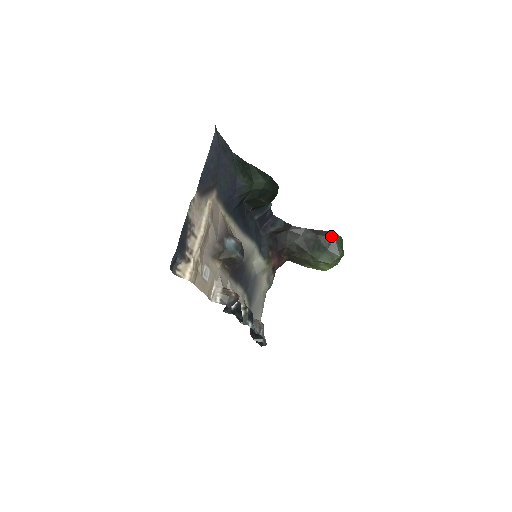
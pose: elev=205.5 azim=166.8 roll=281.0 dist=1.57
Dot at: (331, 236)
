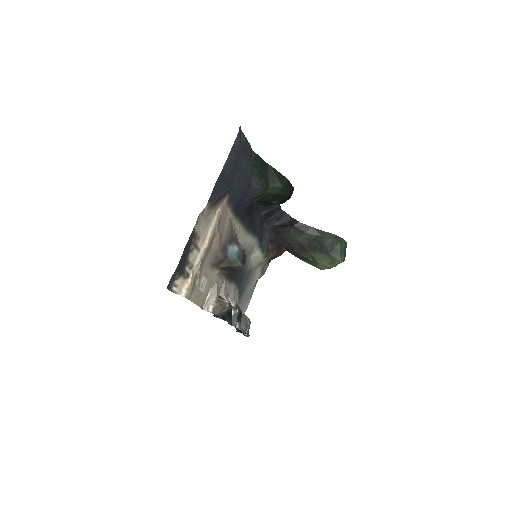
Dot at: (336, 240)
